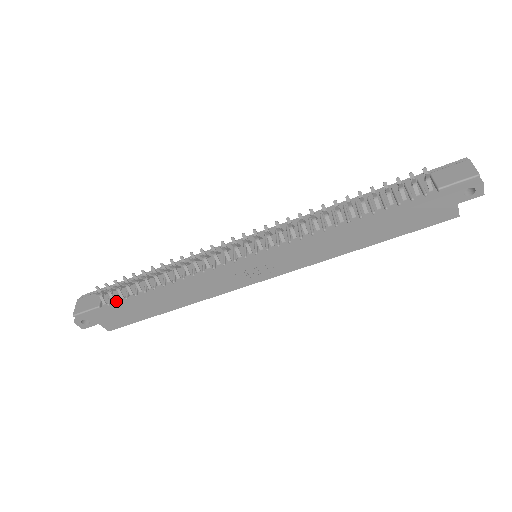
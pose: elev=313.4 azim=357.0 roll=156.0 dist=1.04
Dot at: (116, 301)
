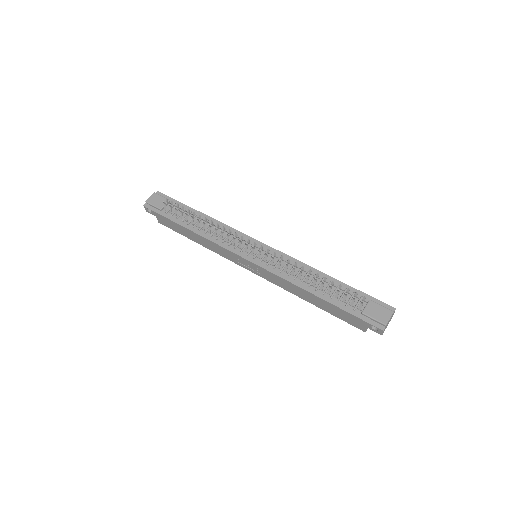
Dot at: (171, 215)
